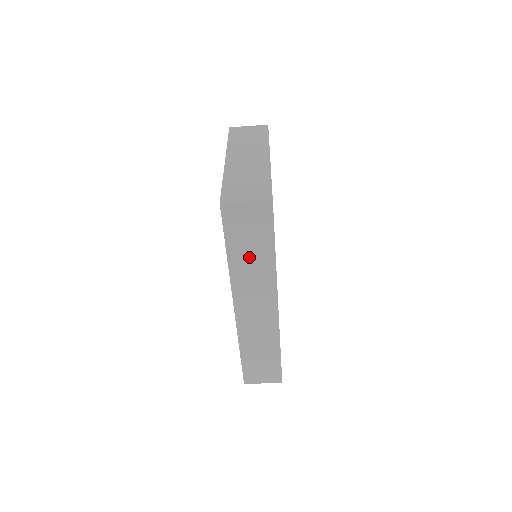
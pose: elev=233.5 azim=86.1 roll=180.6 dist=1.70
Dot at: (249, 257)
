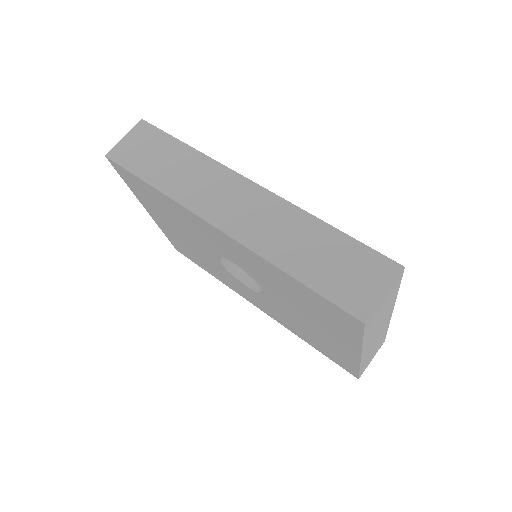
Dot at: (171, 169)
